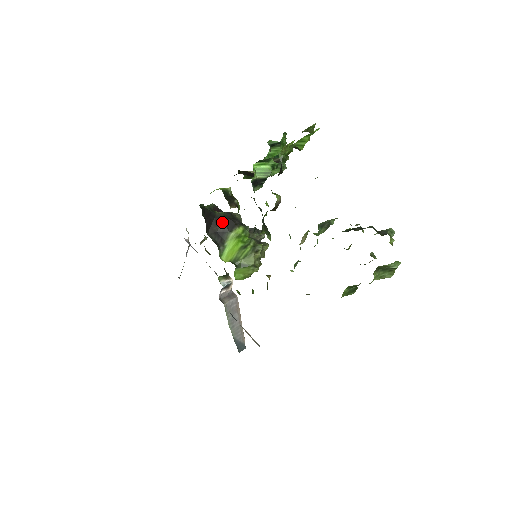
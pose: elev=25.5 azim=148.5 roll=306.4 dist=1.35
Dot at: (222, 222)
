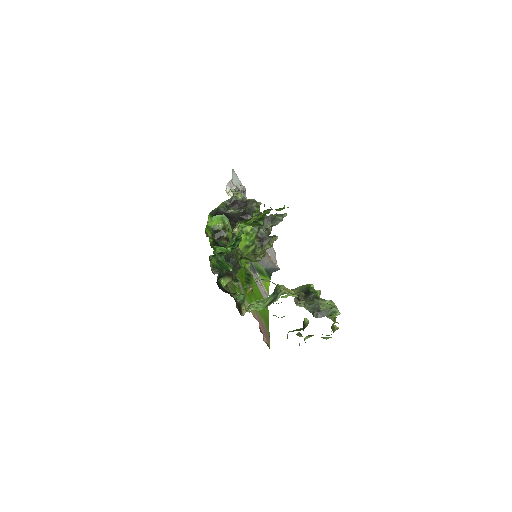
Dot at: (235, 219)
